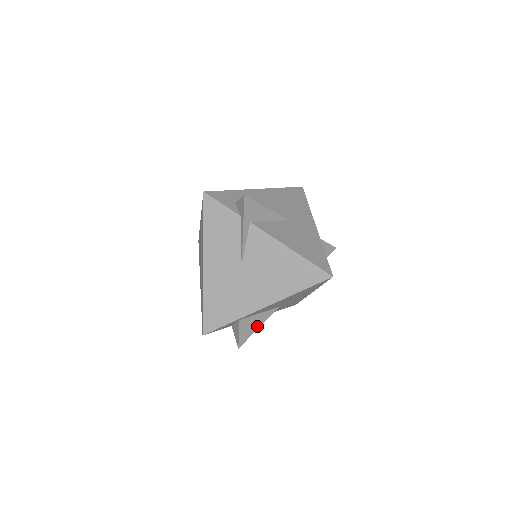
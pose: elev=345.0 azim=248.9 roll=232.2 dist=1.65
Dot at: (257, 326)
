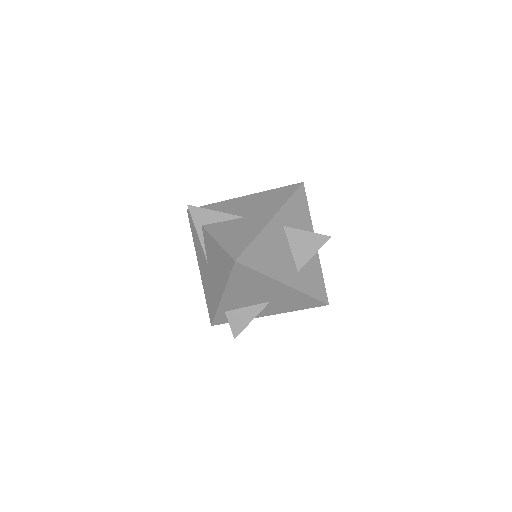
Dot at: (249, 319)
